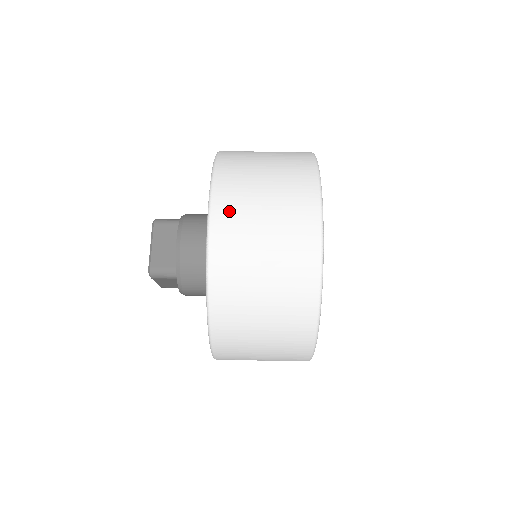
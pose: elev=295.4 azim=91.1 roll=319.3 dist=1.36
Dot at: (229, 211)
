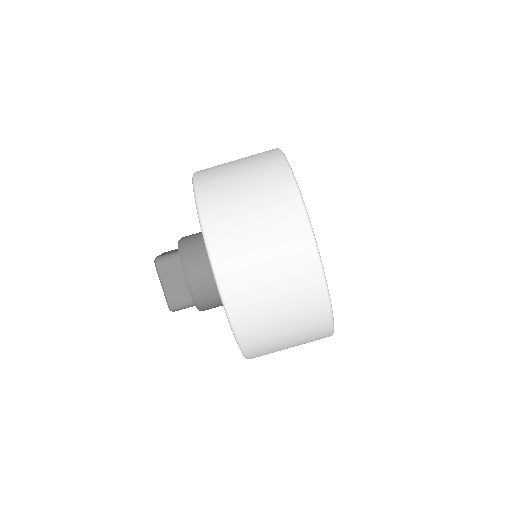
Dot at: (232, 269)
